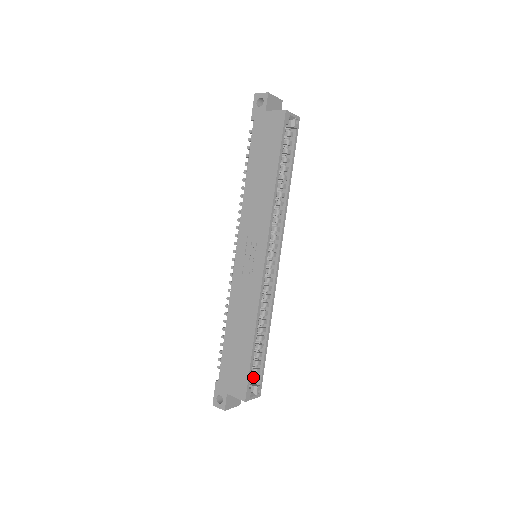
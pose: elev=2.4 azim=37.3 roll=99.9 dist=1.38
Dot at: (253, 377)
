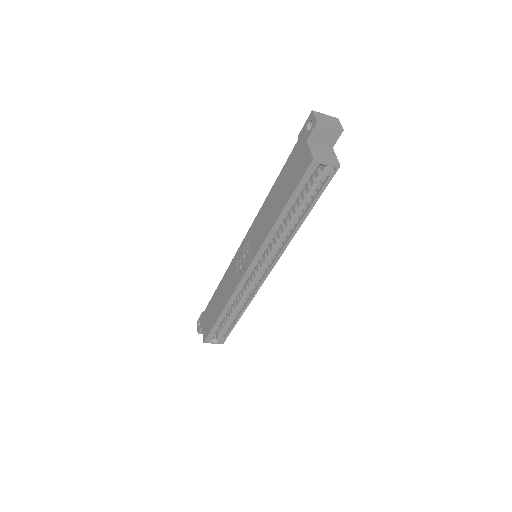
Dot at: (220, 331)
